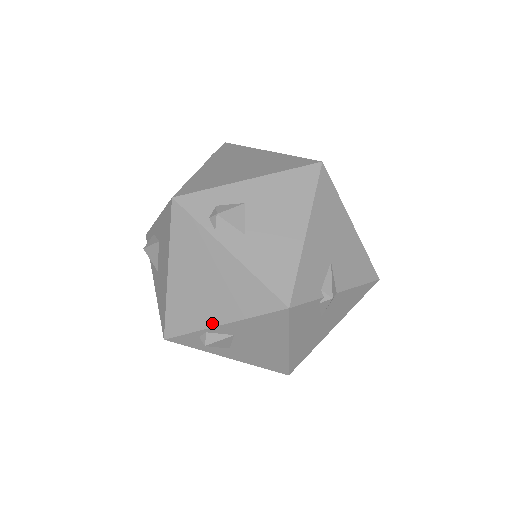
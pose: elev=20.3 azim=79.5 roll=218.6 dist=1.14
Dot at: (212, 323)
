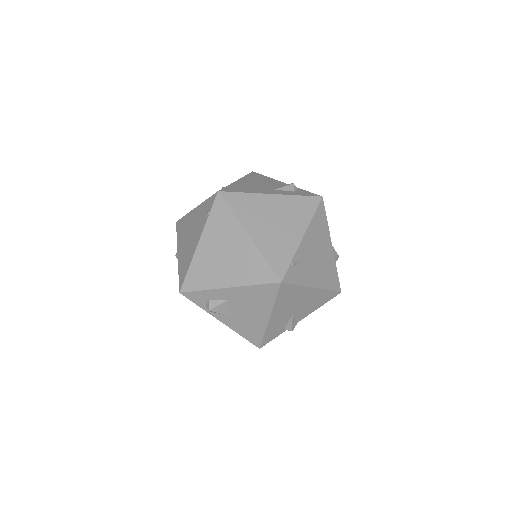
Dot at: occluded
